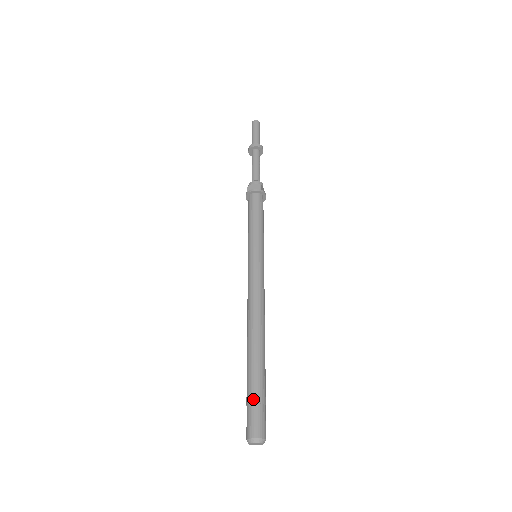
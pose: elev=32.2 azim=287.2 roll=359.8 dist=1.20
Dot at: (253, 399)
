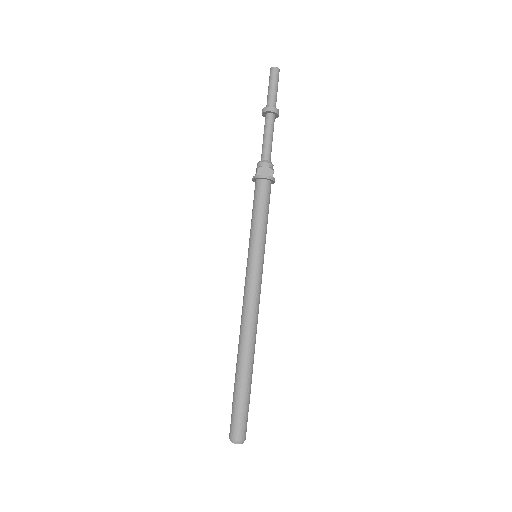
Dot at: (241, 408)
